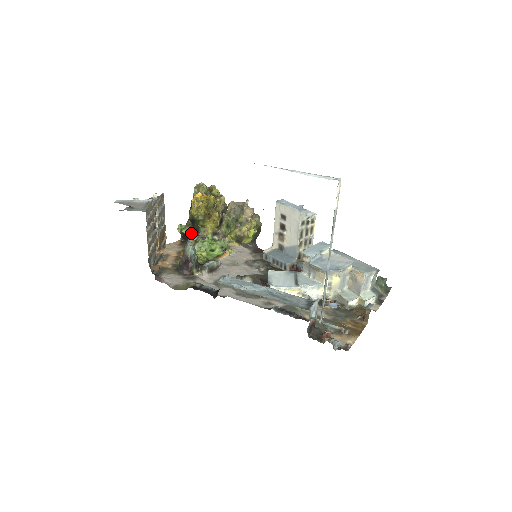
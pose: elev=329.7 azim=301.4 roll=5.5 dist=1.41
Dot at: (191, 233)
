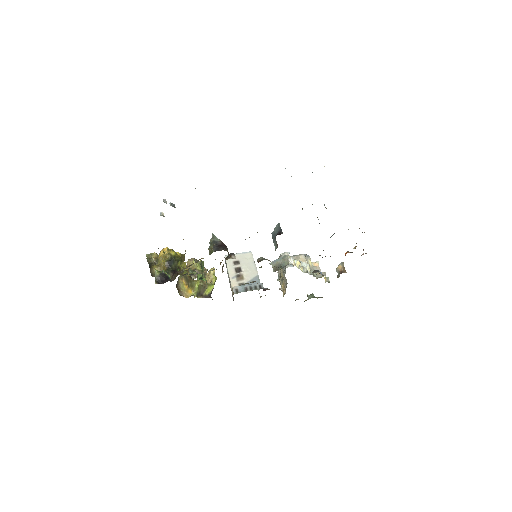
Dot at: (168, 276)
